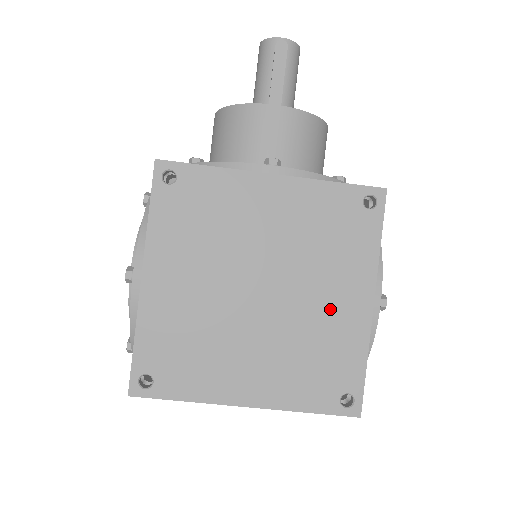
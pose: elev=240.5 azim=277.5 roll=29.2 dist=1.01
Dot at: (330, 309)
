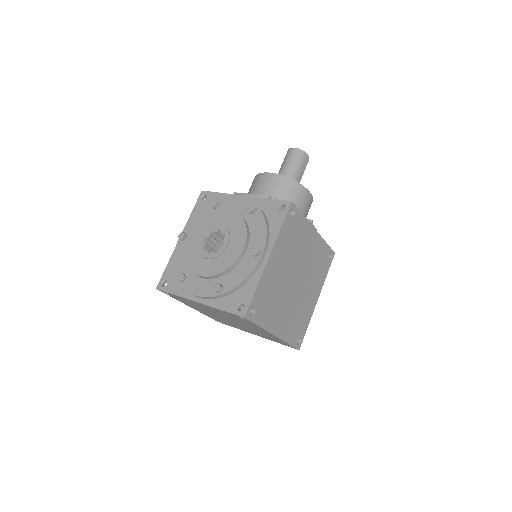
Dot at: (308, 298)
